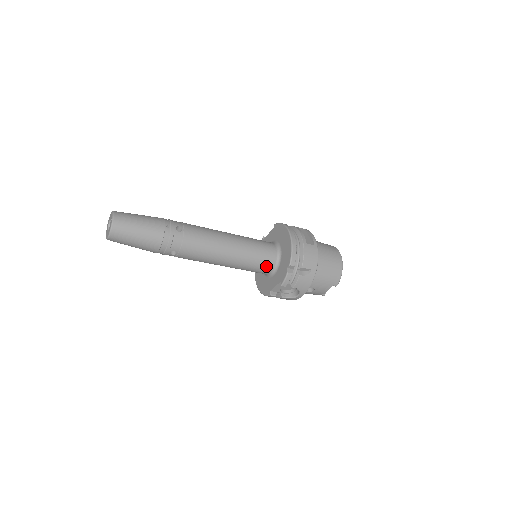
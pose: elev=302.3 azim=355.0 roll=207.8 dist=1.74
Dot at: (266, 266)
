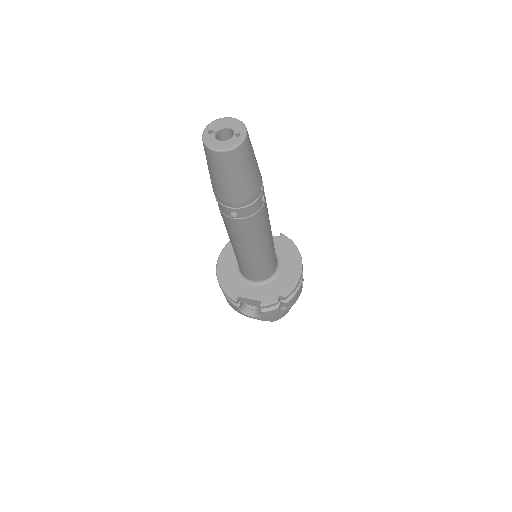
Dot at: (260, 276)
